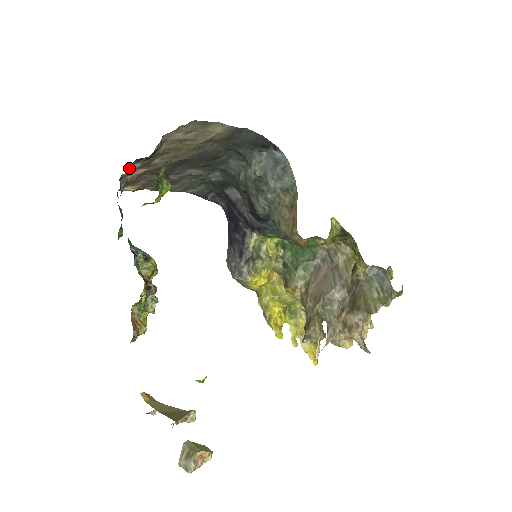
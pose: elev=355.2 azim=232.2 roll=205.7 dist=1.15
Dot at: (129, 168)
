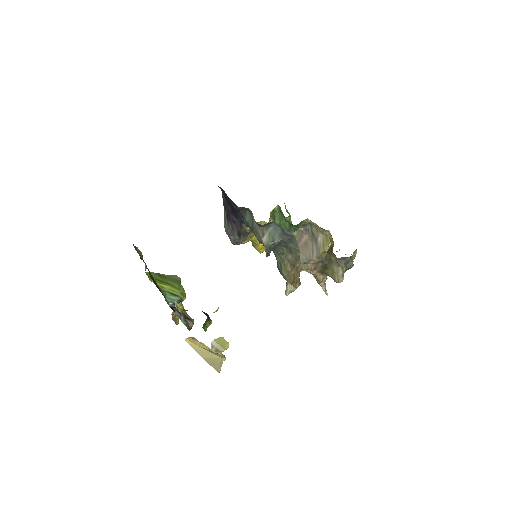
Dot at: occluded
